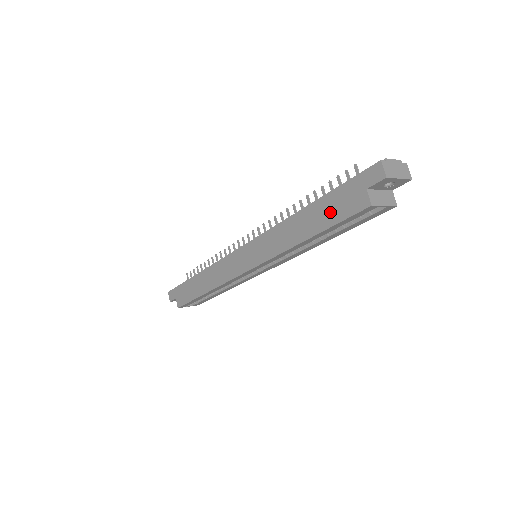
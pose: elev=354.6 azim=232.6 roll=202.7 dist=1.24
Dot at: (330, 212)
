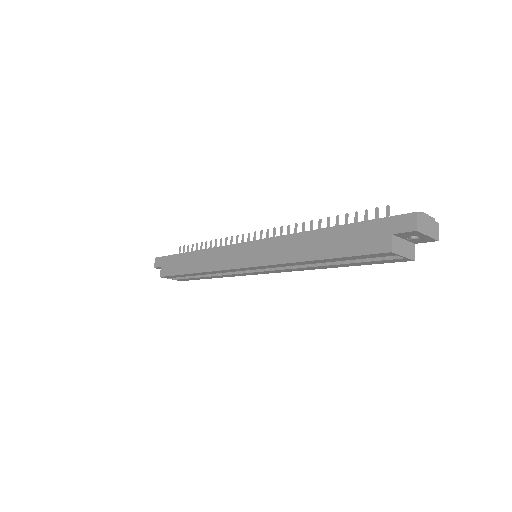
Dot at: (347, 242)
